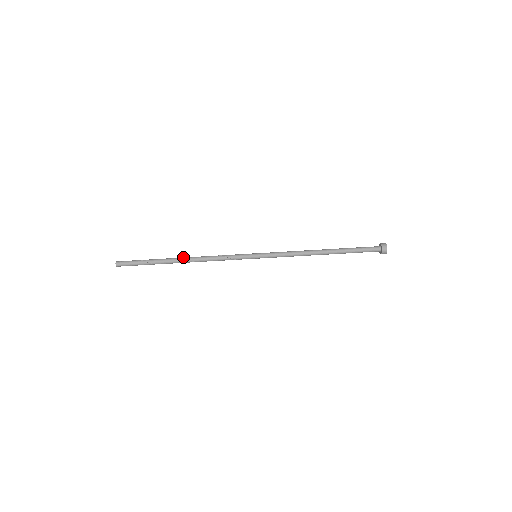
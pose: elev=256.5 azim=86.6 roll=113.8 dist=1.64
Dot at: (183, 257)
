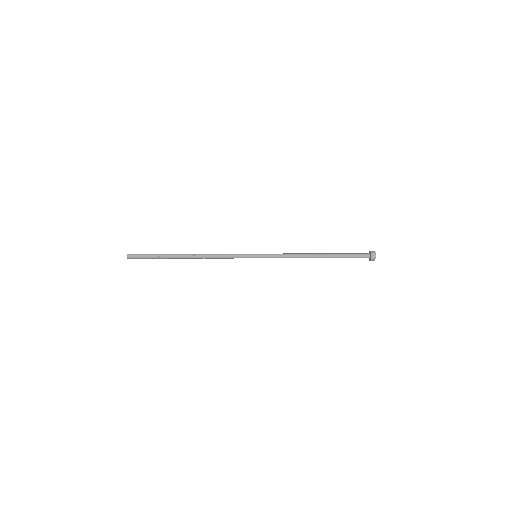
Dot at: occluded
